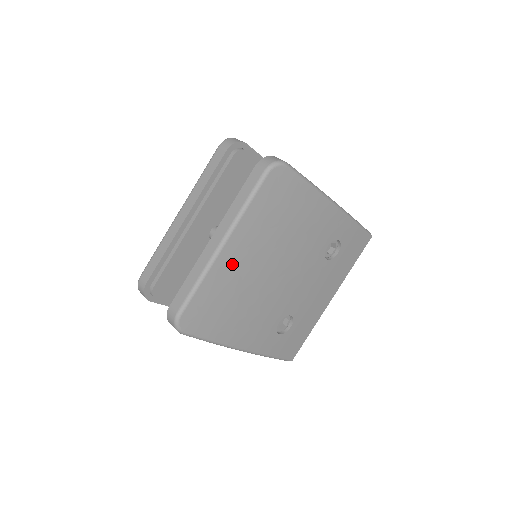
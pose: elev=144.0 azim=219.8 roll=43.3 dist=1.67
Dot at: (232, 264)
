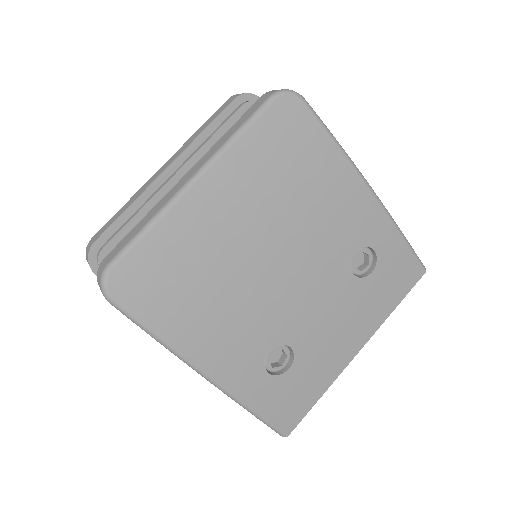
Dot at: (204, 215)
